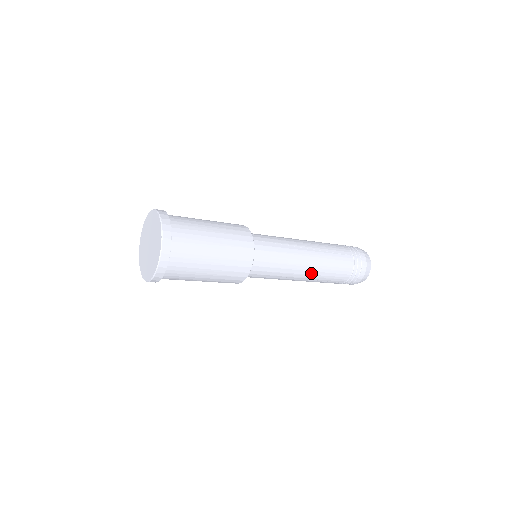
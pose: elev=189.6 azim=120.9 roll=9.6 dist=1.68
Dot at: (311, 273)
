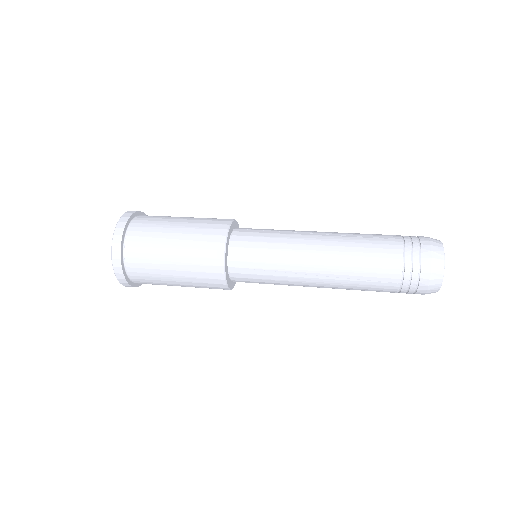
Dot at: (327, 263)
